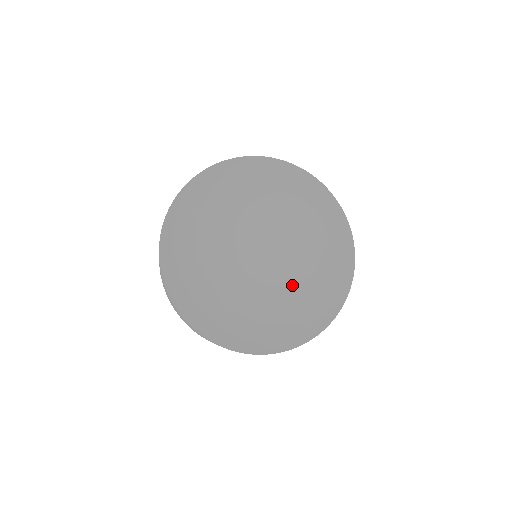
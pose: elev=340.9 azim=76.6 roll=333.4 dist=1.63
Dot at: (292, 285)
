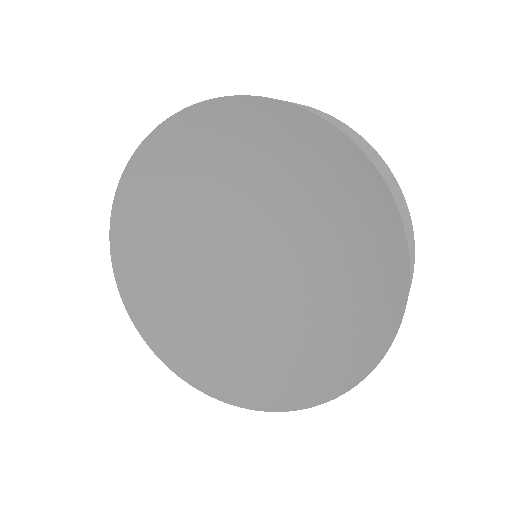
Dot at: (287, 322)
